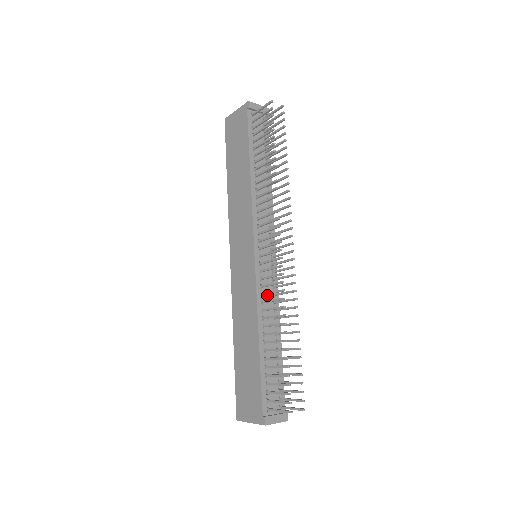
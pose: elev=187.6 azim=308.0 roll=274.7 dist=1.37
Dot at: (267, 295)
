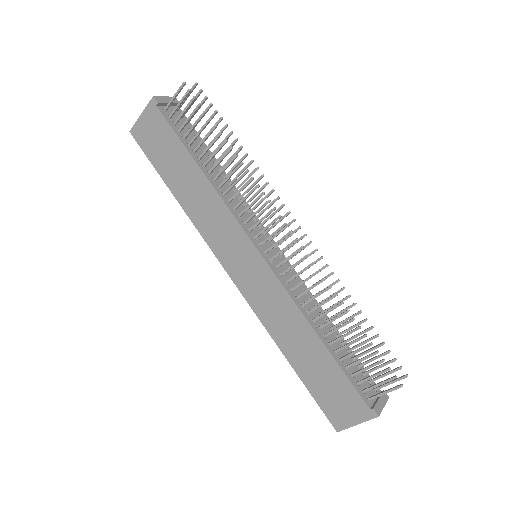
Dot at: occluded
